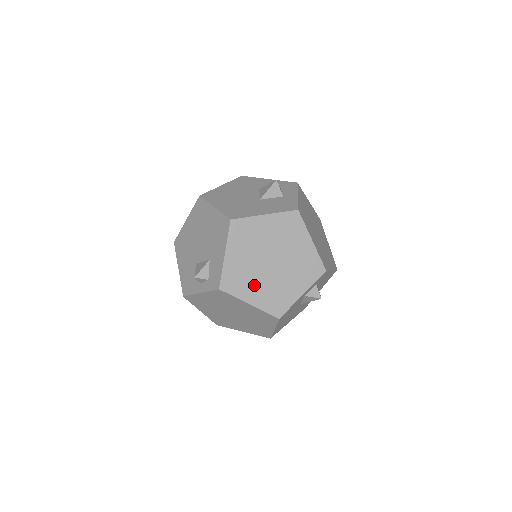
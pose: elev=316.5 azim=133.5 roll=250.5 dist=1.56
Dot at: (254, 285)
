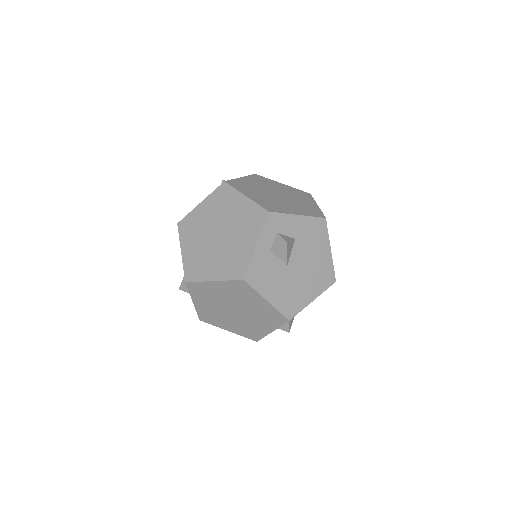
Dot at: (211, 262)
